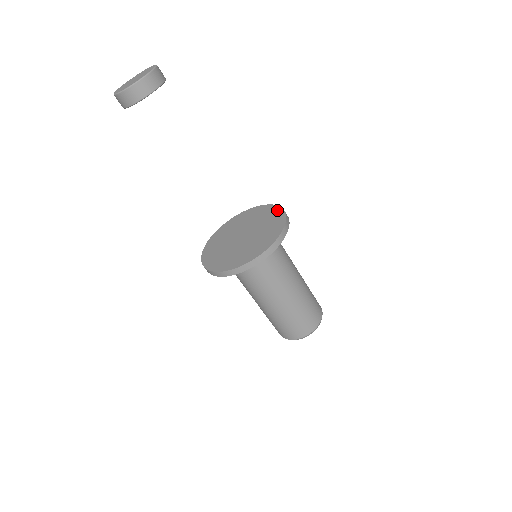
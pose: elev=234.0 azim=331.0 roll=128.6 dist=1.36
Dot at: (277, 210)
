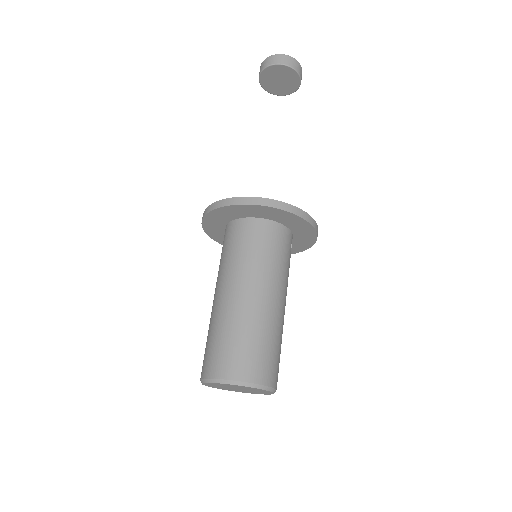
Dot at: occluded
